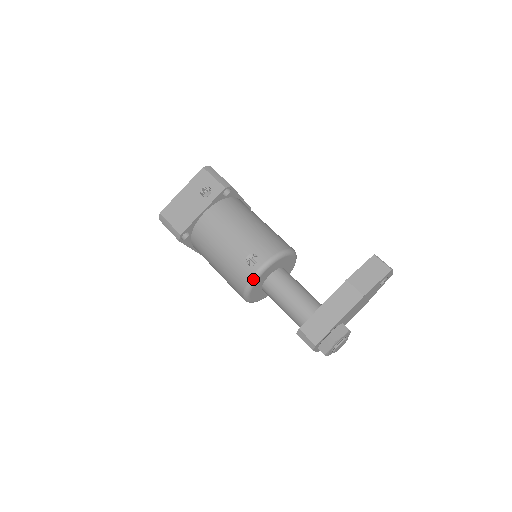
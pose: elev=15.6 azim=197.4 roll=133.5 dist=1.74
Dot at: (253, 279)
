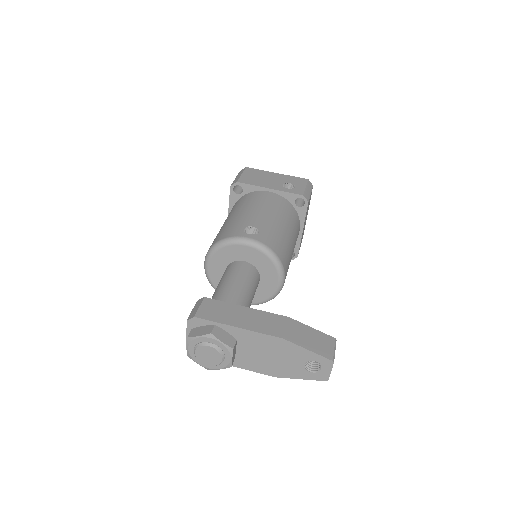
Dot at: (233, 239)
